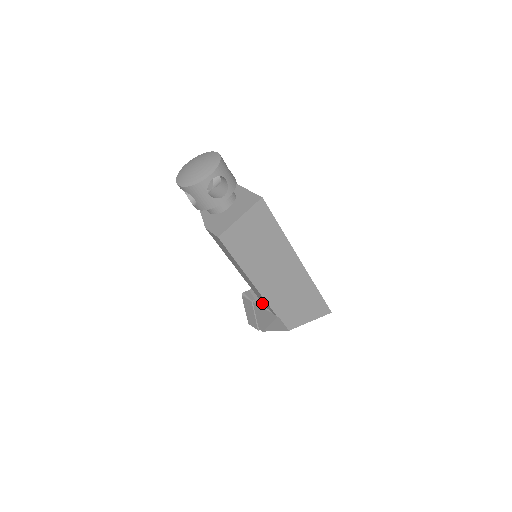
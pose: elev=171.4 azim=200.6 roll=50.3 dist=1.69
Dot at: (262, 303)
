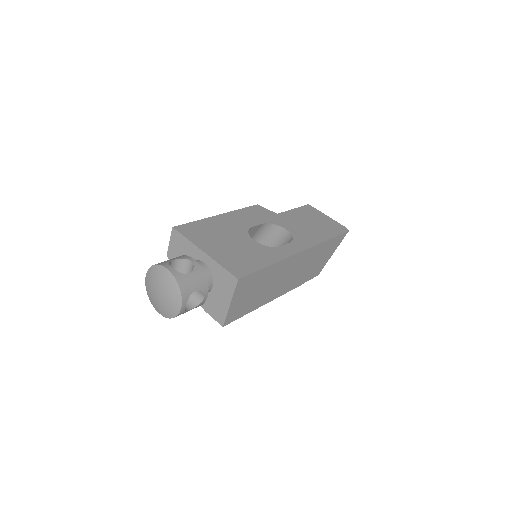
Dot at: occluded
